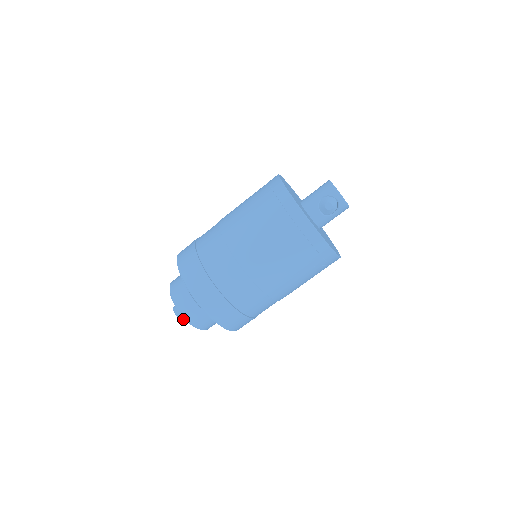
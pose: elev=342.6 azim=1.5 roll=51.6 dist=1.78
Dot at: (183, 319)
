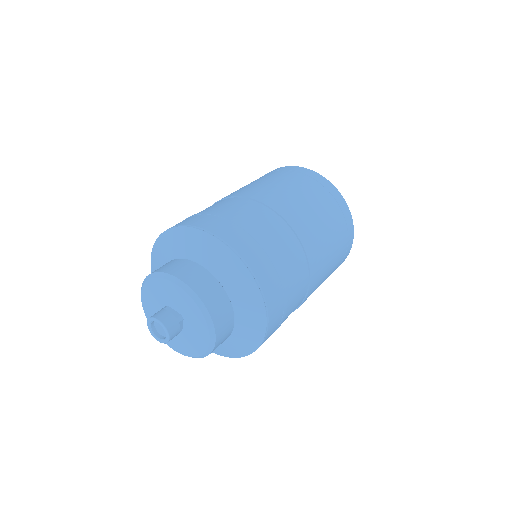
Dot at: (168, 341)
